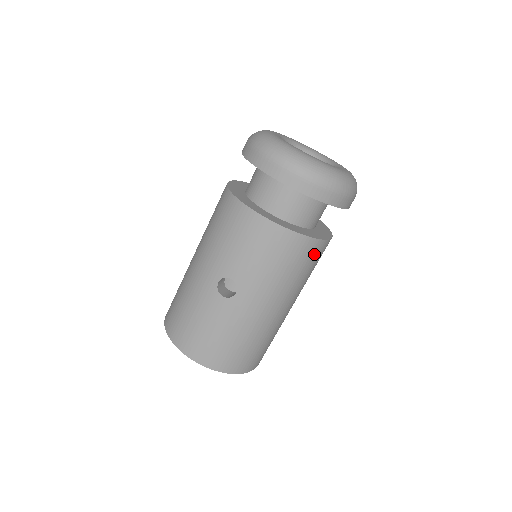
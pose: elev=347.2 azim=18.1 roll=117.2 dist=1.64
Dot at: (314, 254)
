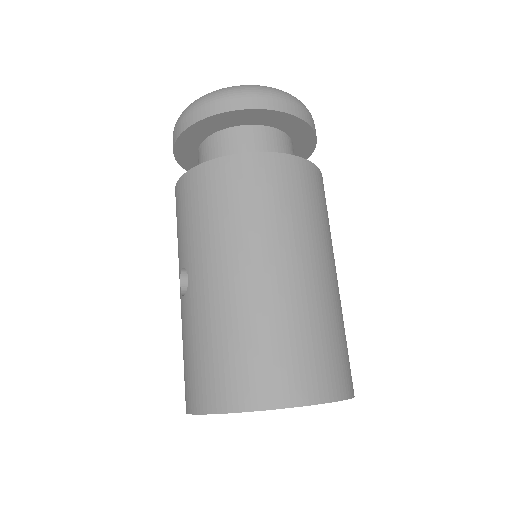
Dot at: (251, 175)
